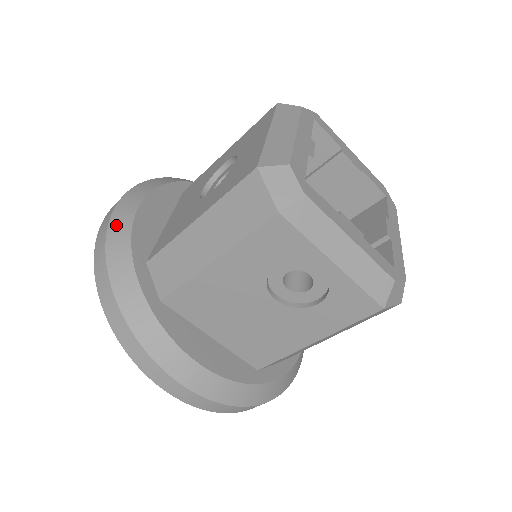
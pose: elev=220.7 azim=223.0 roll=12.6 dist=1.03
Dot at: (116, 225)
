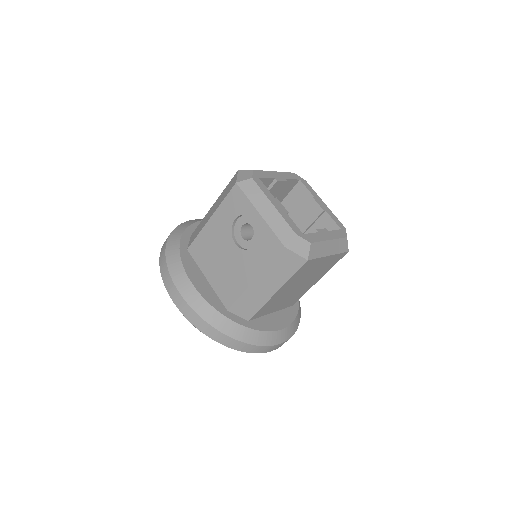
Dot at: (188, 222)
